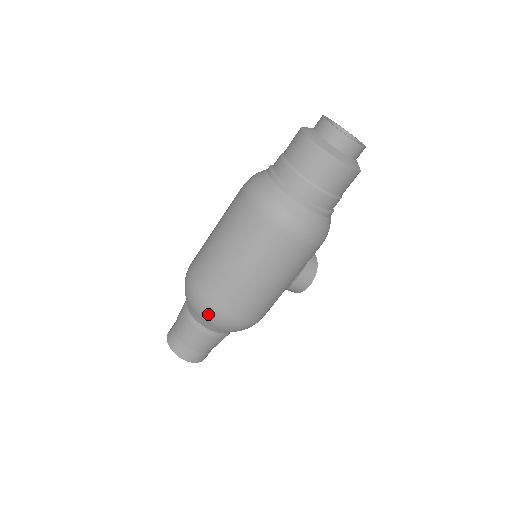
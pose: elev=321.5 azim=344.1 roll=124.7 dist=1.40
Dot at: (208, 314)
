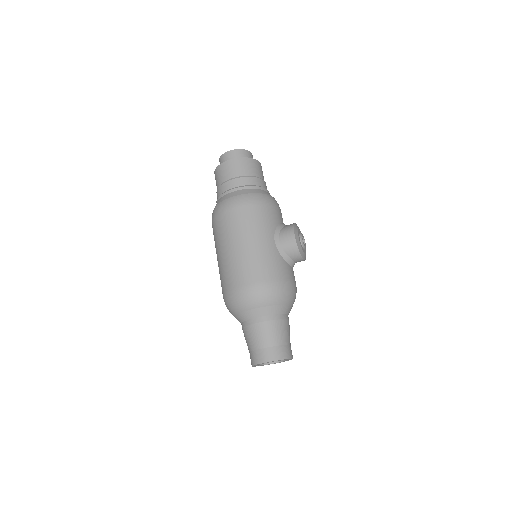
Dot at: (231, 302)
